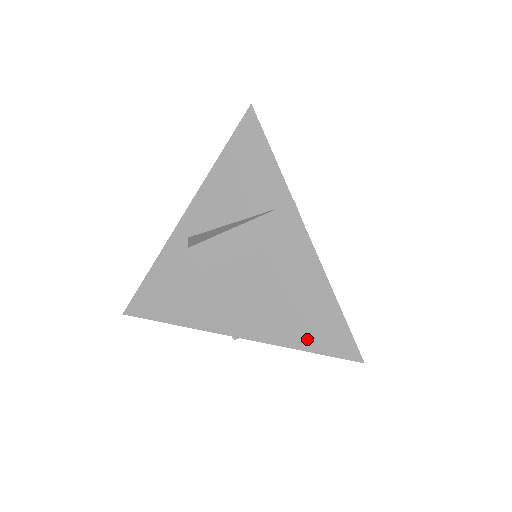
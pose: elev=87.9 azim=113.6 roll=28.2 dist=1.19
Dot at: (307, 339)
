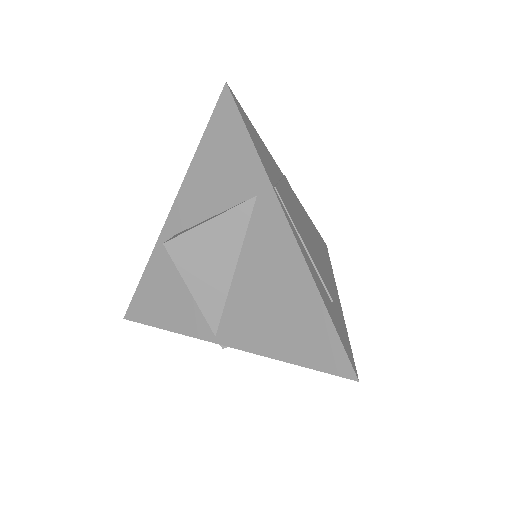
Dot at: (294, 349)
